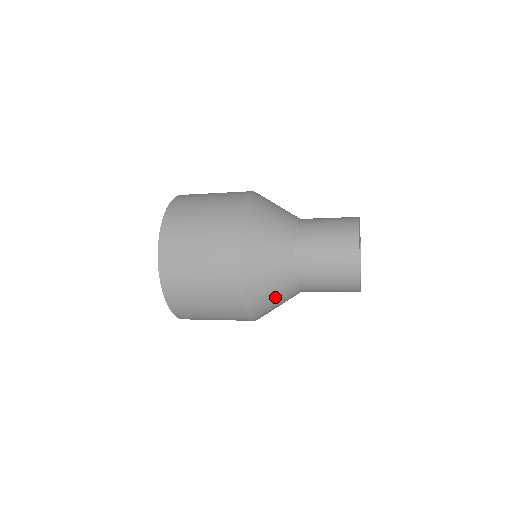
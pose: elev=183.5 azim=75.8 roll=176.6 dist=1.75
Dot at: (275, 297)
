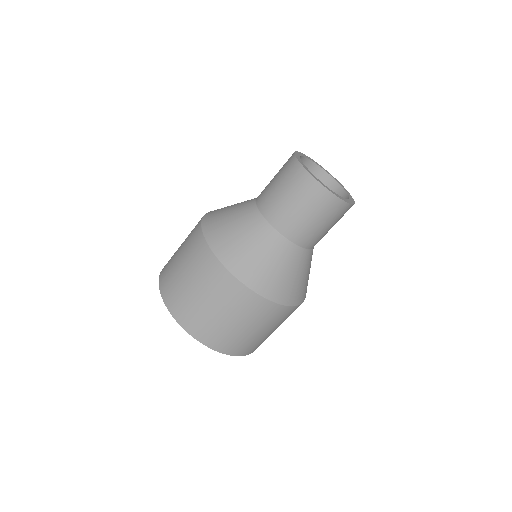
Dot at: (231, 211)
